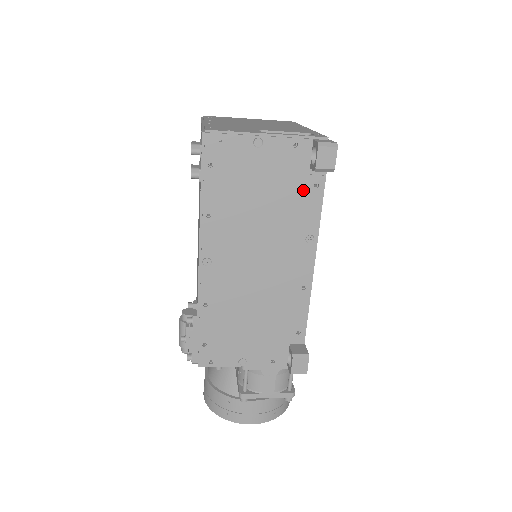
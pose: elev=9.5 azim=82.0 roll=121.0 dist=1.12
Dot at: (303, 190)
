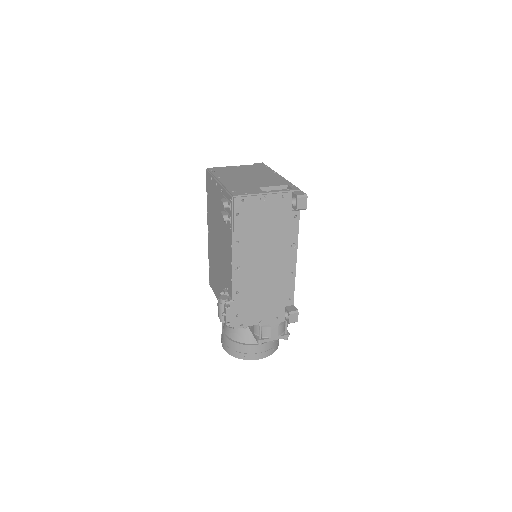
Dot at: (288, 220)
